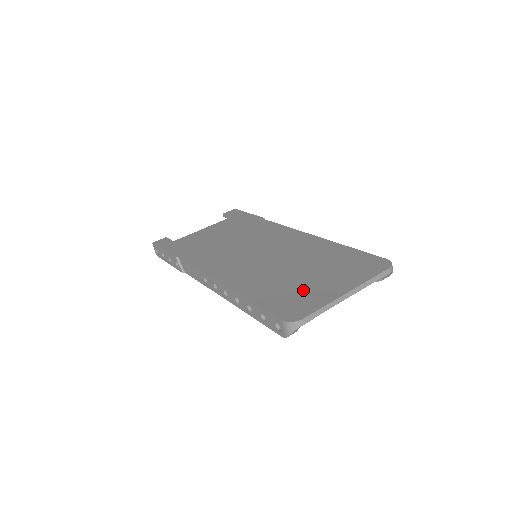
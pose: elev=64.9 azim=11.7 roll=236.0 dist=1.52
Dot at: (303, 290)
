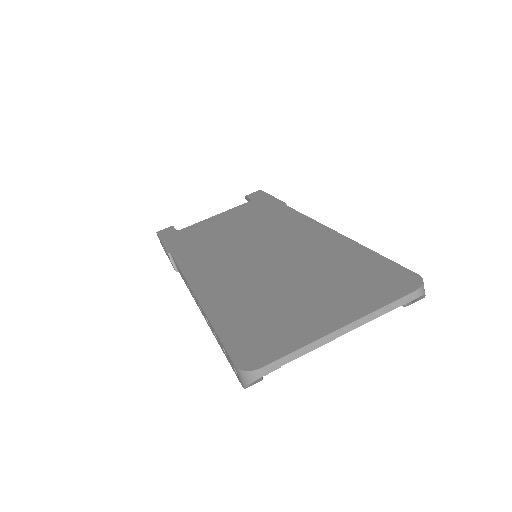
Dot at: (283, 317)
